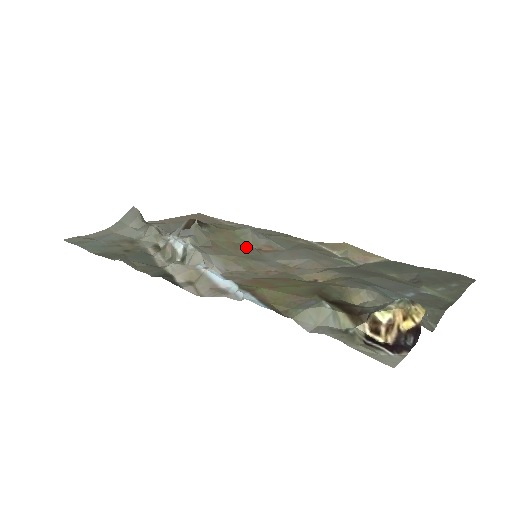
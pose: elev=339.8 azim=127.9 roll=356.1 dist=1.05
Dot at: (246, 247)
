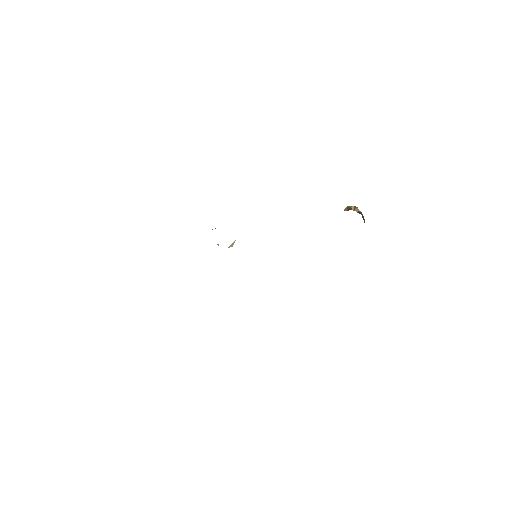
Dot at: occluded
